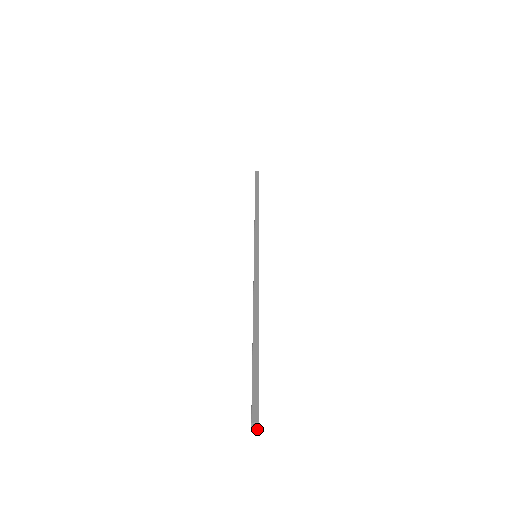
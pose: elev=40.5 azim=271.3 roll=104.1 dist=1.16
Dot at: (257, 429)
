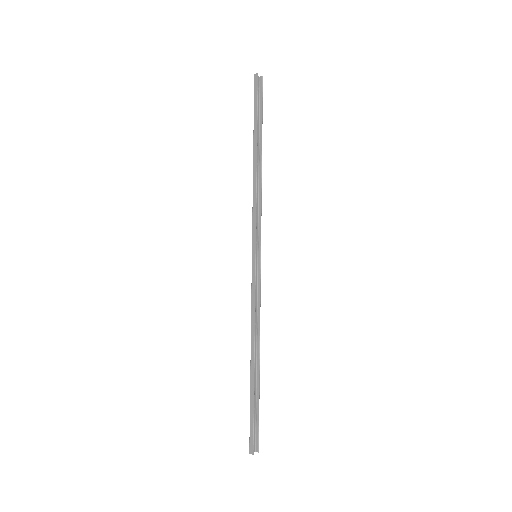
Dot at: occluded
